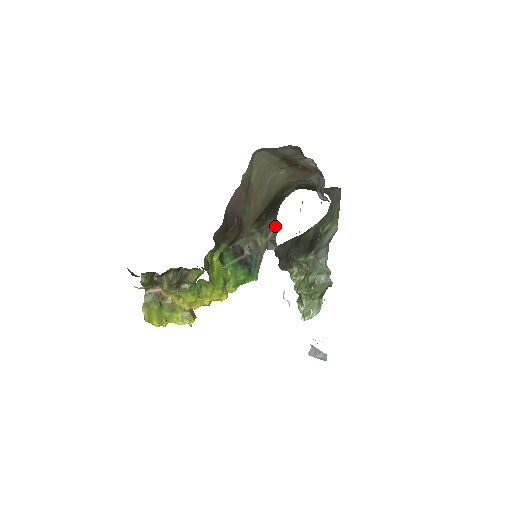
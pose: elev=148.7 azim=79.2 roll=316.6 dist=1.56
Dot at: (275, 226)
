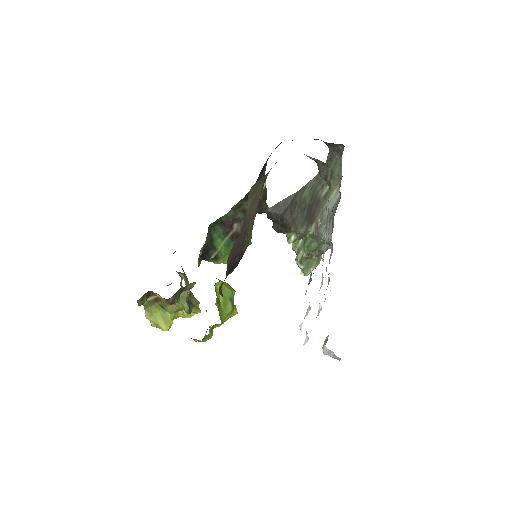
Dot at: (264, 187)
